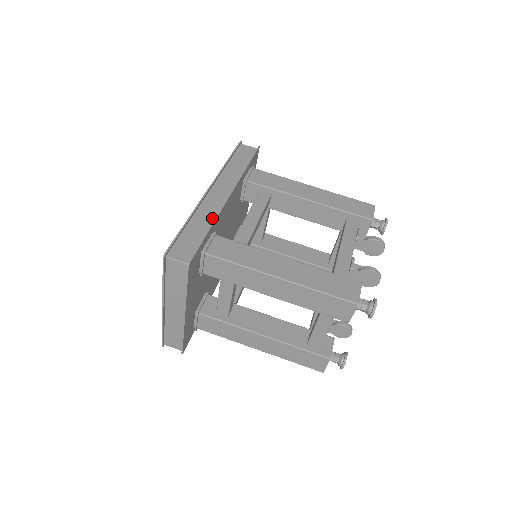
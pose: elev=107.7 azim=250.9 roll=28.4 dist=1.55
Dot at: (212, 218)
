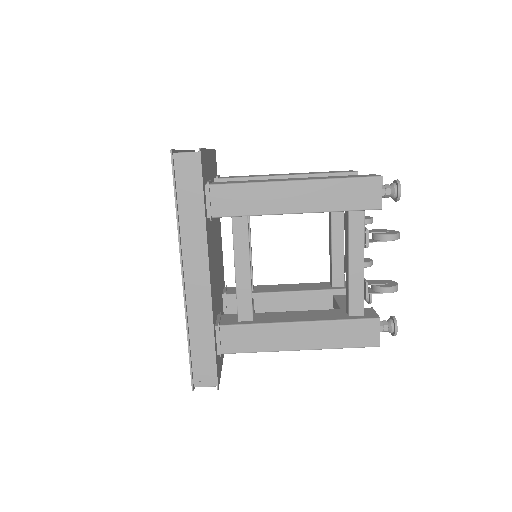
Dot at: (208, 319)
